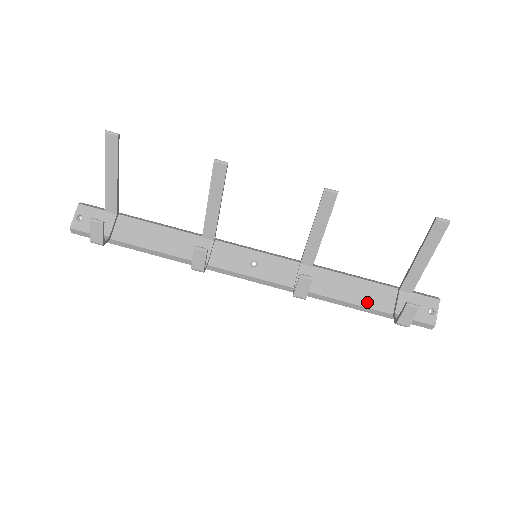
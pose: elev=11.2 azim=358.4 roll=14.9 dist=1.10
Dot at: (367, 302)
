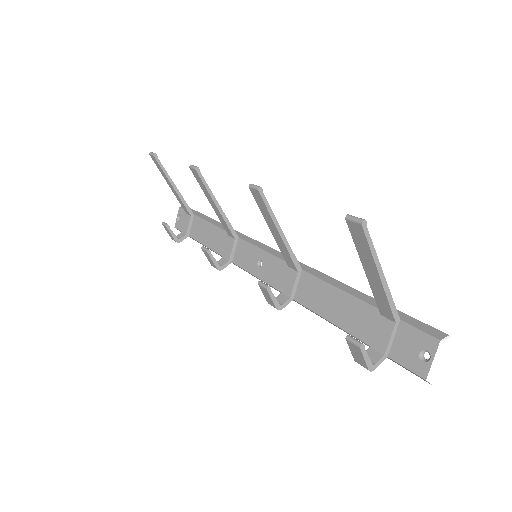
Dot at: (347, 324)
